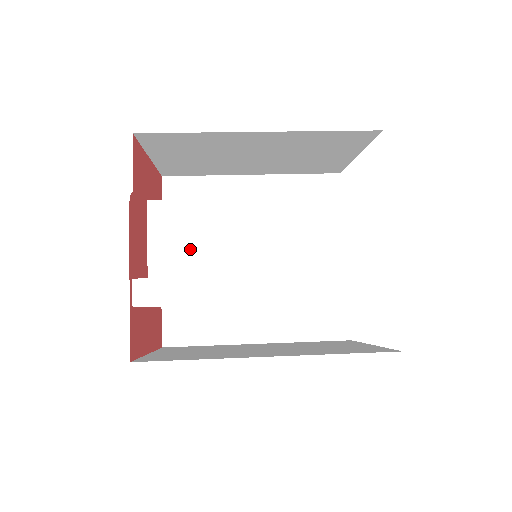
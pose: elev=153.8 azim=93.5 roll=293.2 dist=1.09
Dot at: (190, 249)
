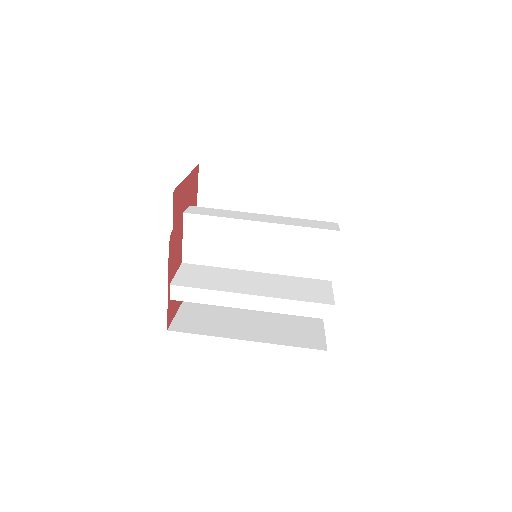
Dot at: (211, 249)
